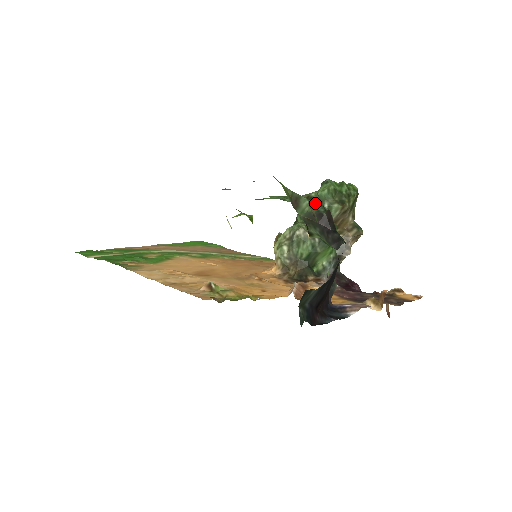
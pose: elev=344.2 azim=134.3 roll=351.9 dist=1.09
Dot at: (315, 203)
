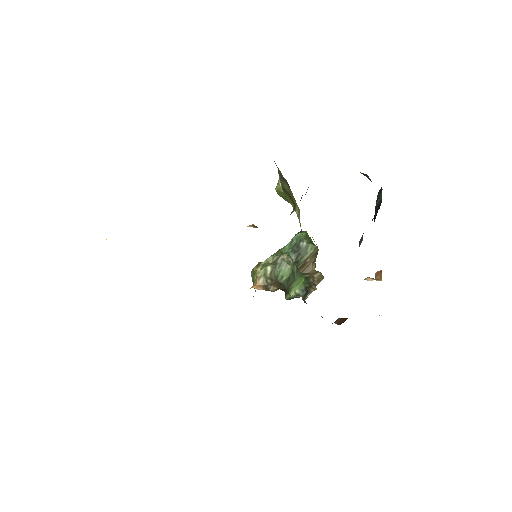
Dot at: occluded
